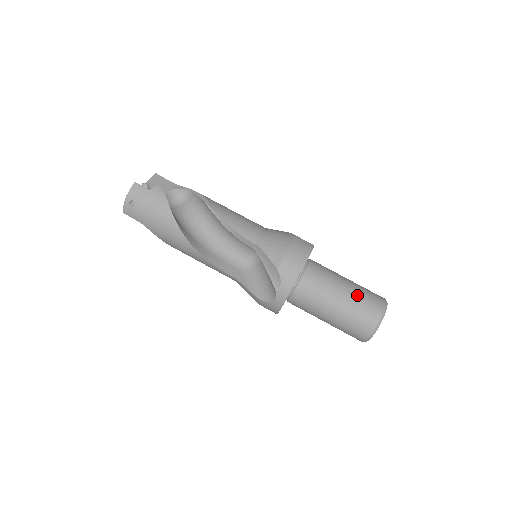
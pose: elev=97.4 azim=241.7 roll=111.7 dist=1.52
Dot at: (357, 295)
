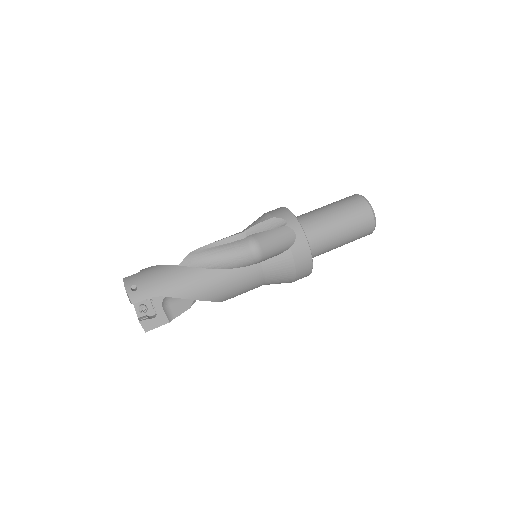
Dot at: occluded
